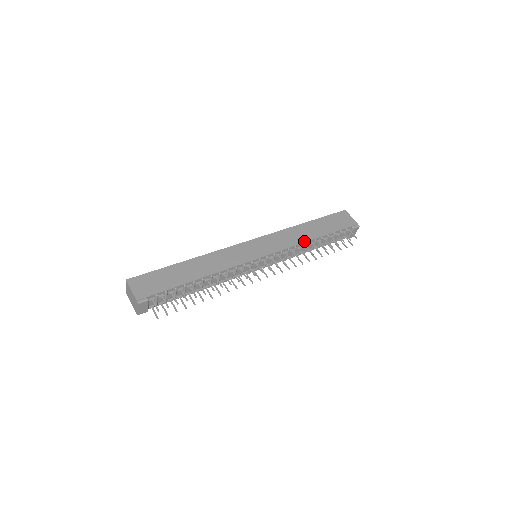
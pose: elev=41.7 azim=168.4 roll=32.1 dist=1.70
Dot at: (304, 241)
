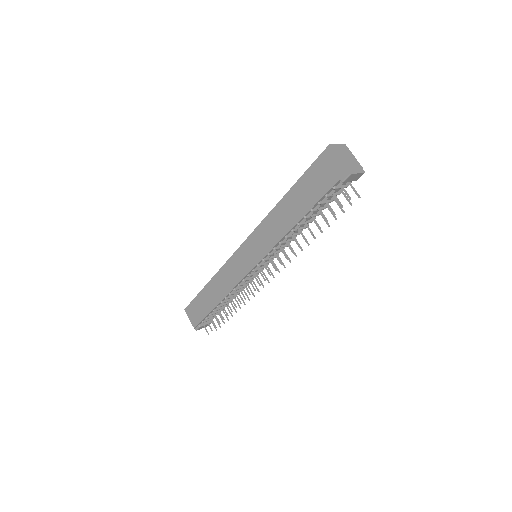
Dot at: (285, 233)
